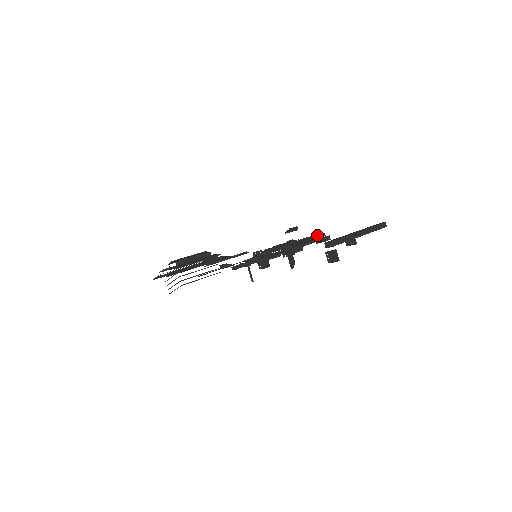
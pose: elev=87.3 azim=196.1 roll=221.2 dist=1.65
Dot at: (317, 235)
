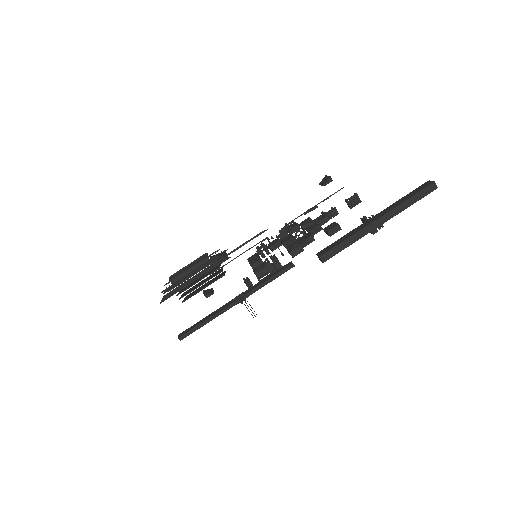
Dot at: (345, 200)
